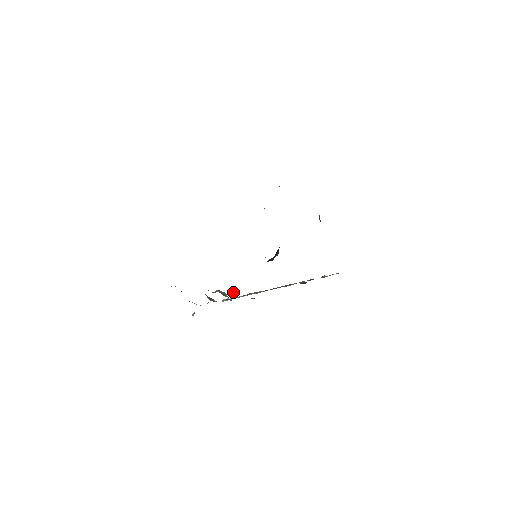
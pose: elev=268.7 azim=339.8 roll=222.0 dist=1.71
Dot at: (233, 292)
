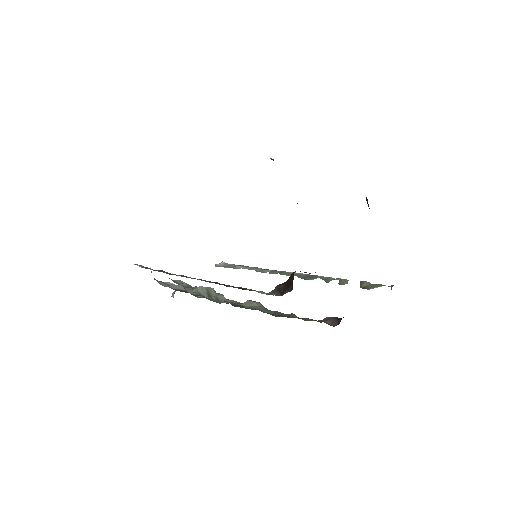
Dot at: occluded
